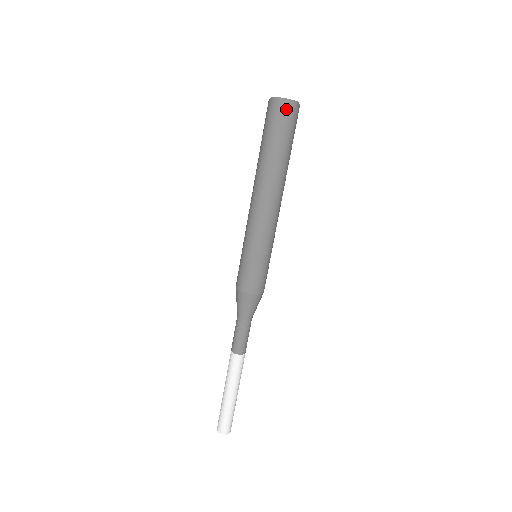
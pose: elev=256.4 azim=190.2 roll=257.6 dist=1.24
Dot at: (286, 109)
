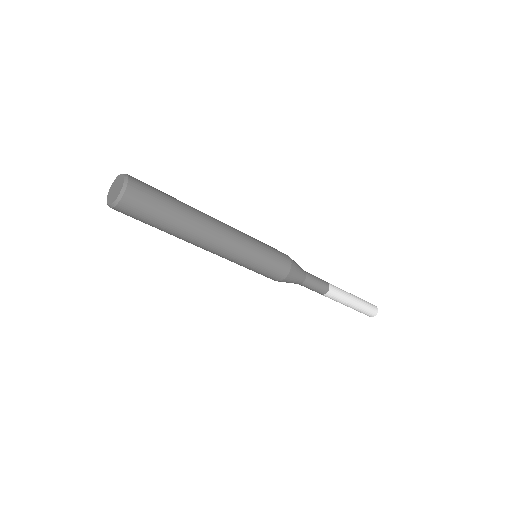
Dot at: (131, 199)
